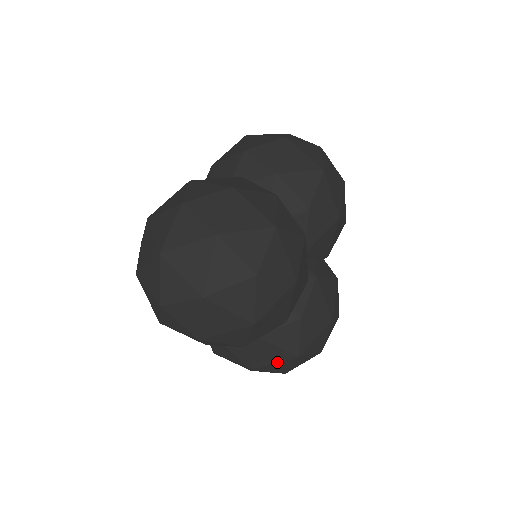
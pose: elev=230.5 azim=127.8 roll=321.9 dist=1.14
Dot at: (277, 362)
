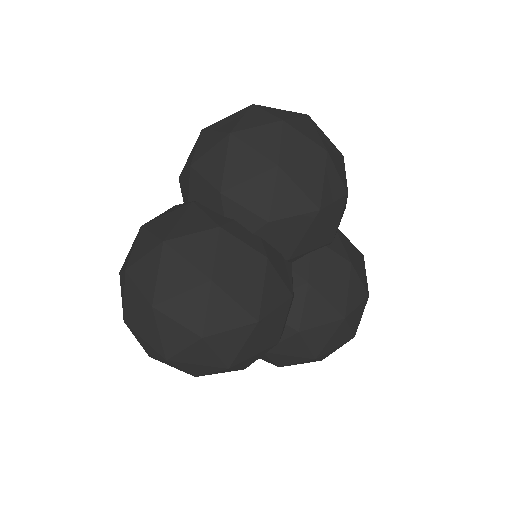
Dot at: (298, 362)
